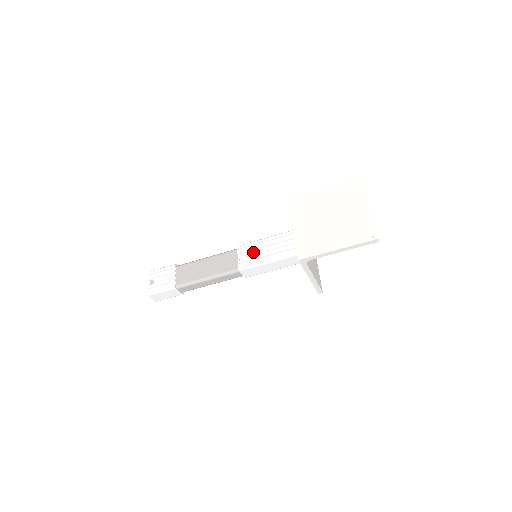
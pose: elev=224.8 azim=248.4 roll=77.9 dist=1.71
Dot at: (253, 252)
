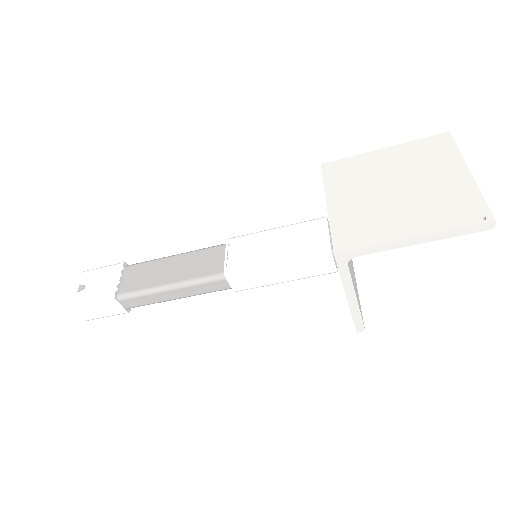
Dot at: (252, 248)
